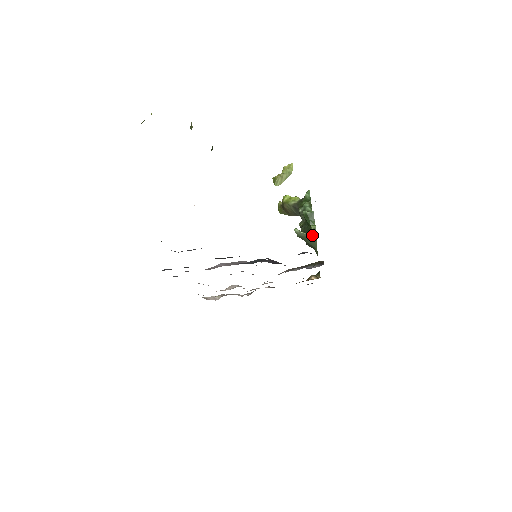
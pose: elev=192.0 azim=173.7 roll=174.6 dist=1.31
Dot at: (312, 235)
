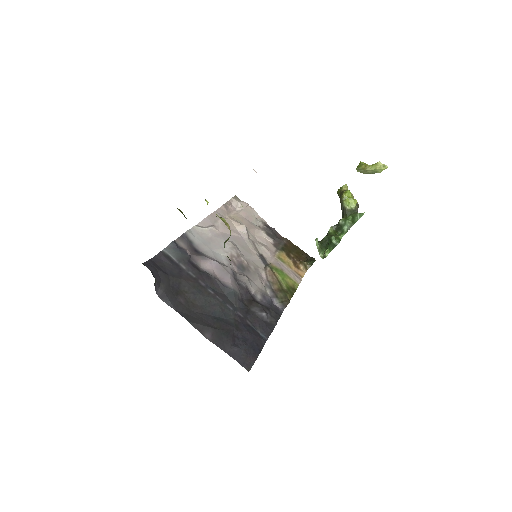
Dot at: (321, 256)
